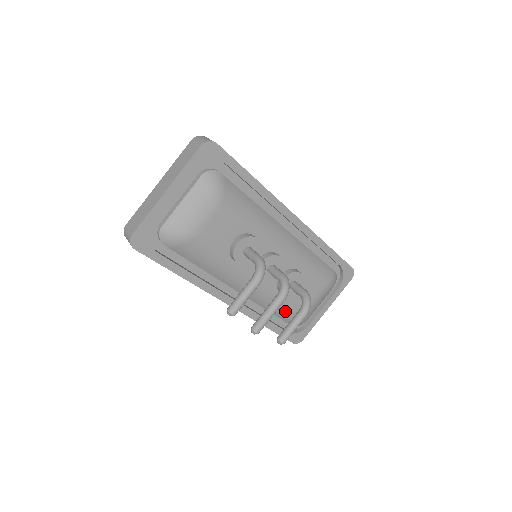
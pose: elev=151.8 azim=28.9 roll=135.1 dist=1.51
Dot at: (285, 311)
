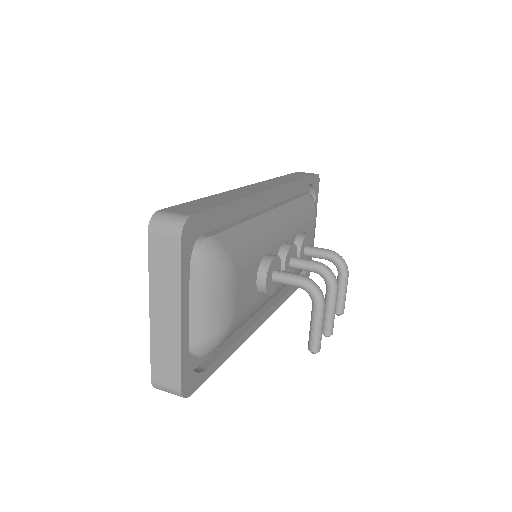
Dot at: occluded
